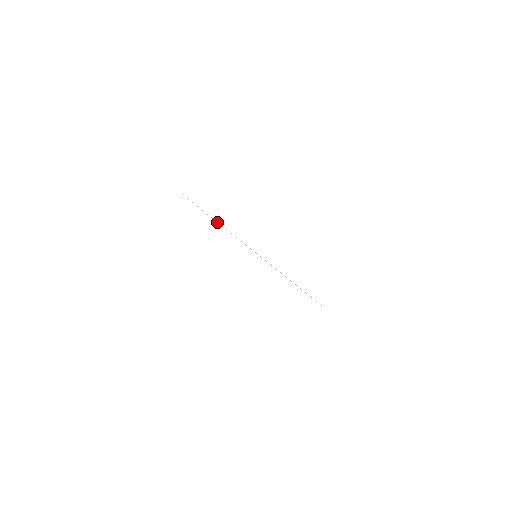
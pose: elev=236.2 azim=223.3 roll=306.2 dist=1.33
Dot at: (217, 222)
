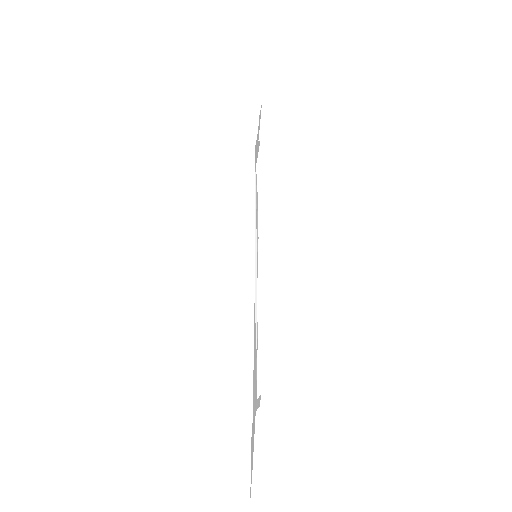
Dot at: (255, 208)
